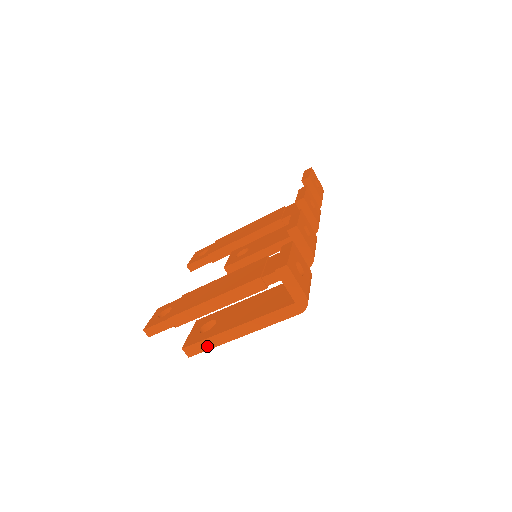
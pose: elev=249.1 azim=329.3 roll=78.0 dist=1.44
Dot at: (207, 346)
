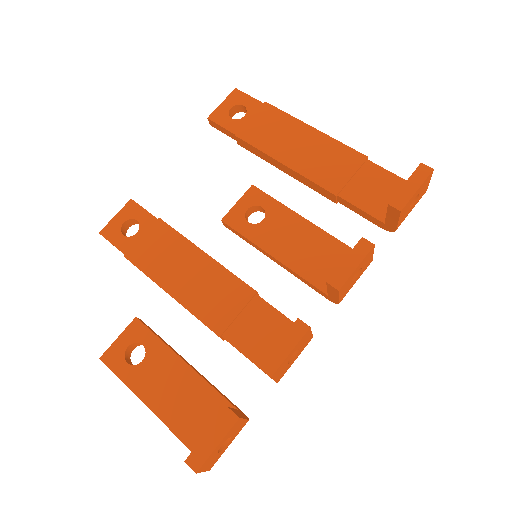
Dot at: occluded
